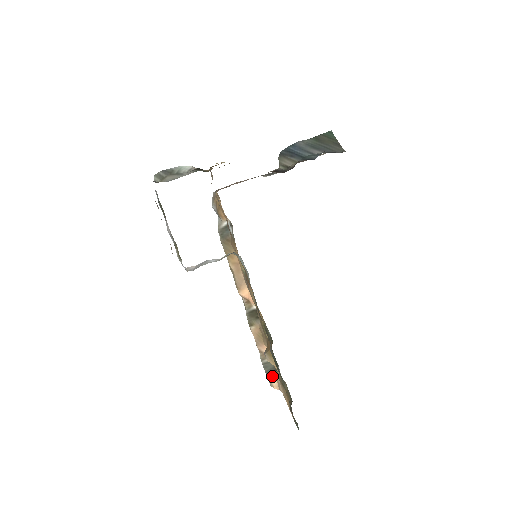
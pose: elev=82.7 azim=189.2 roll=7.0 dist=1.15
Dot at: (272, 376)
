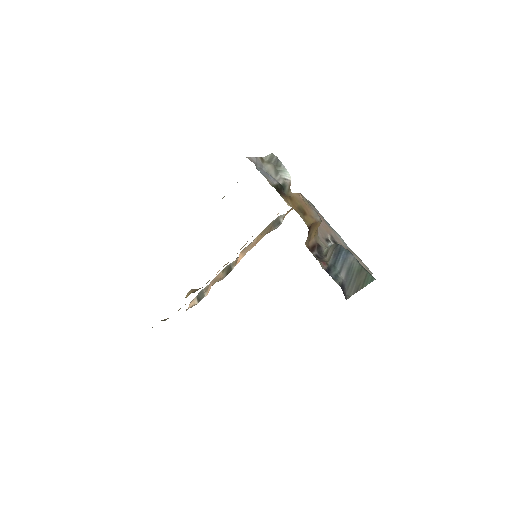
Dot at: (196, 300)
